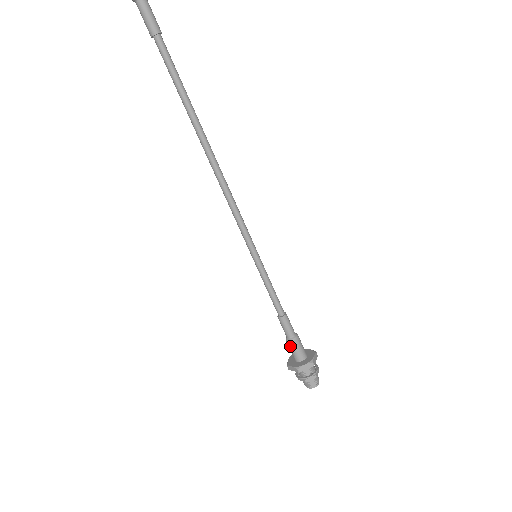
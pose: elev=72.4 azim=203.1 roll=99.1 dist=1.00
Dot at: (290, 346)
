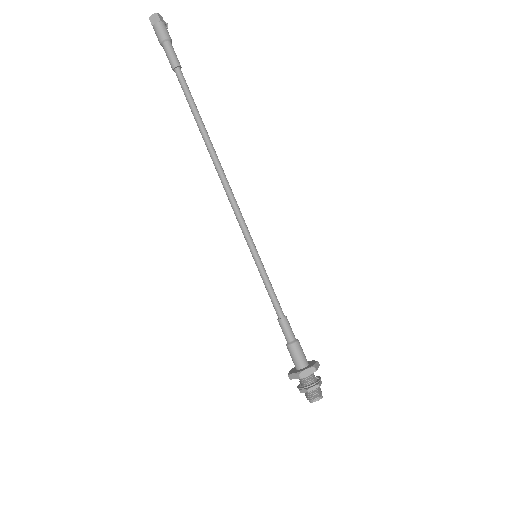
Dot at: (297, 349)
